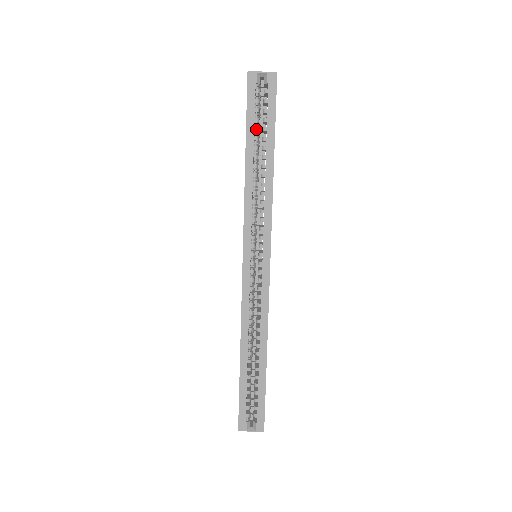
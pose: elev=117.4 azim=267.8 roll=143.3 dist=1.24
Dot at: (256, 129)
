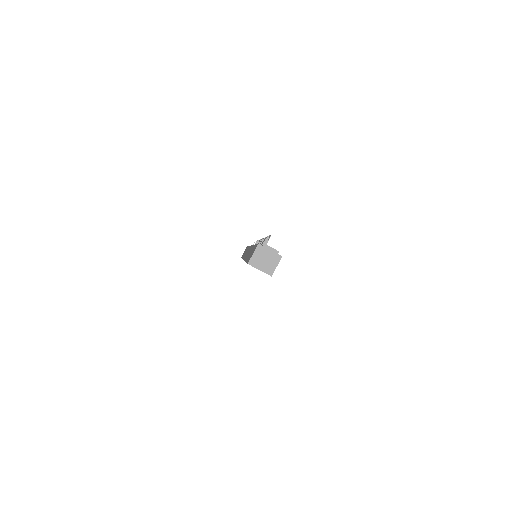
Dot at: occluded
